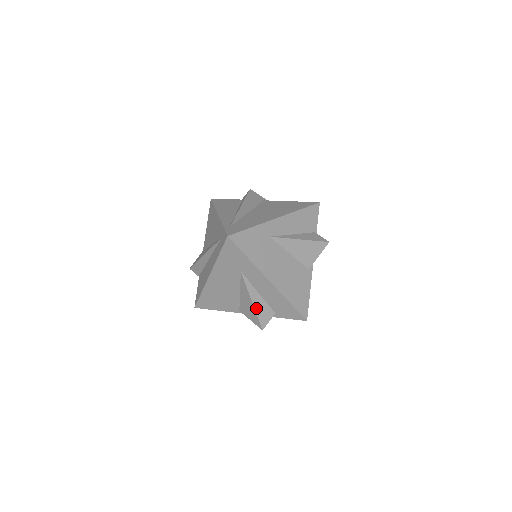
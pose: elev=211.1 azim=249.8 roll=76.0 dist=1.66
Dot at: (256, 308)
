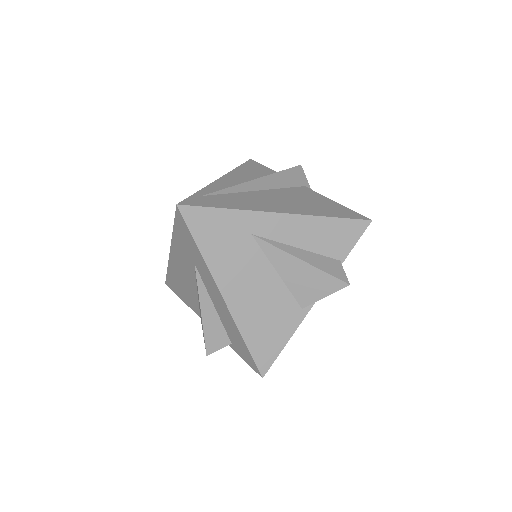
Dot at: (205, 323)
